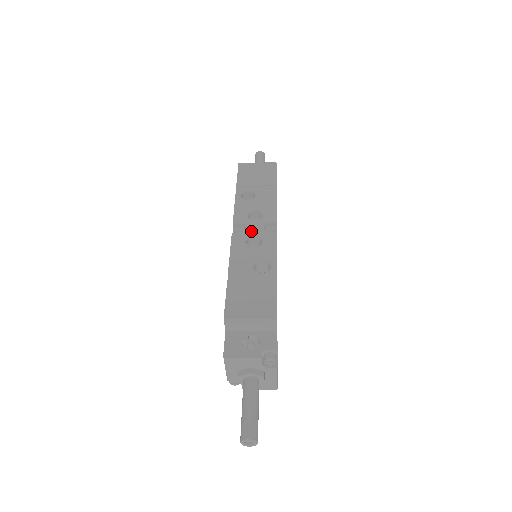
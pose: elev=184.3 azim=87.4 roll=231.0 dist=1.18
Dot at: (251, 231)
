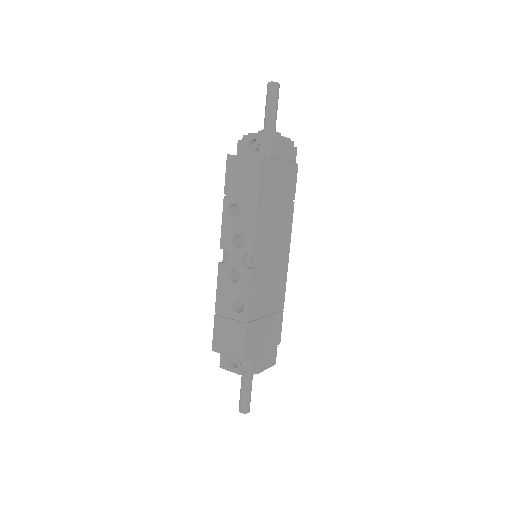
Dot at: (232, 263)
